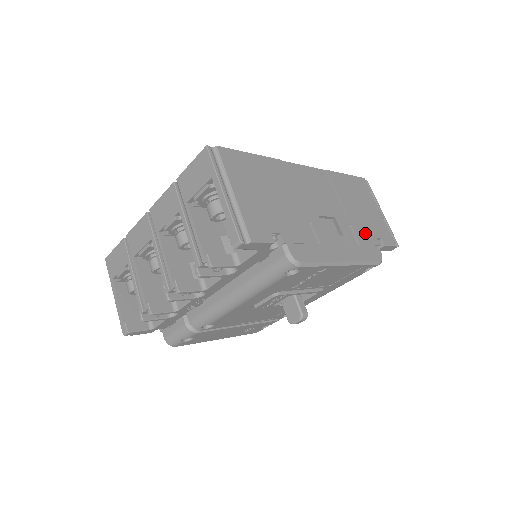
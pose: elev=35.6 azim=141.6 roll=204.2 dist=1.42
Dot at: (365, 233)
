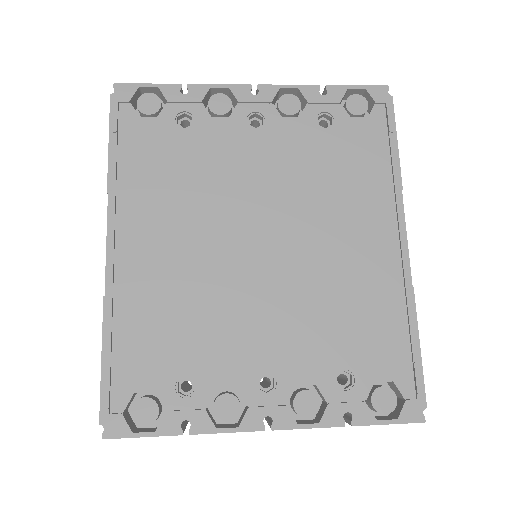
Dot at: occluded
